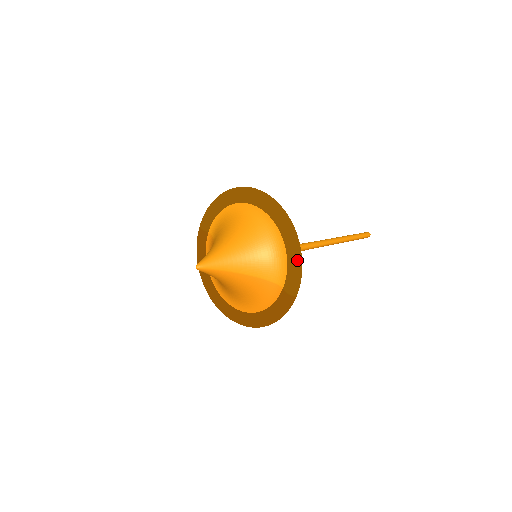
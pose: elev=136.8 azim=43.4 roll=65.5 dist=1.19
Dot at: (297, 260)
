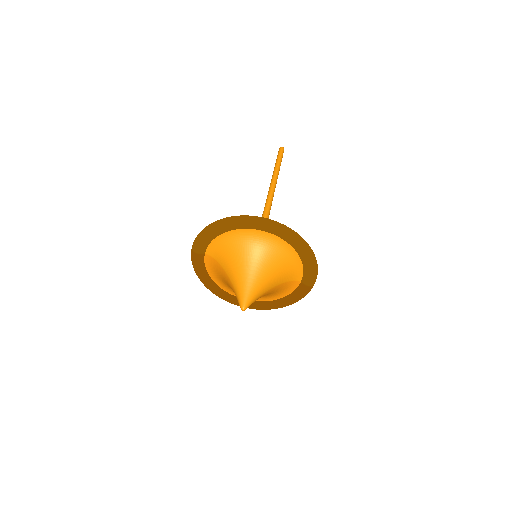
Dot at: (314, 264)
